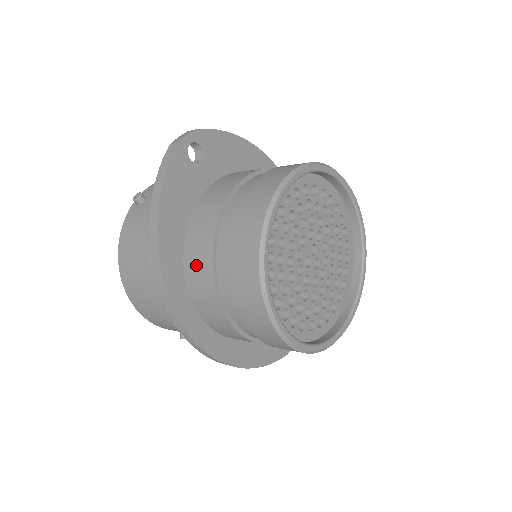
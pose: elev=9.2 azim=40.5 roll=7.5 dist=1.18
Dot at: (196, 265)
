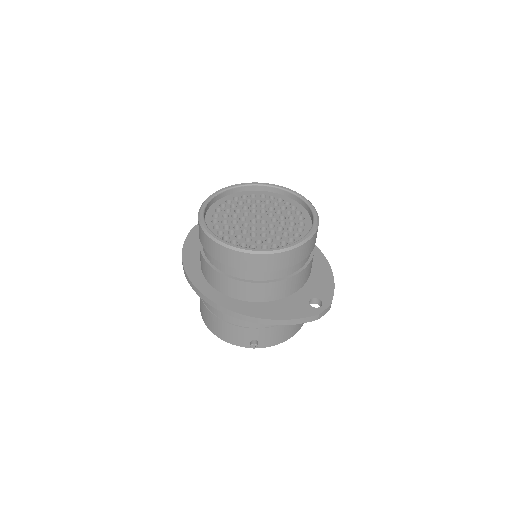
Dot at: (200, 260)
